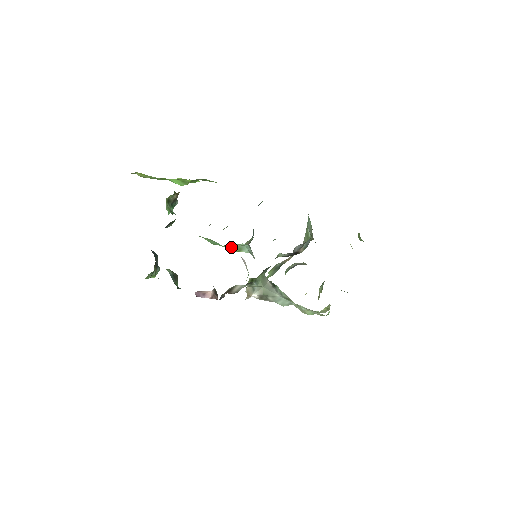
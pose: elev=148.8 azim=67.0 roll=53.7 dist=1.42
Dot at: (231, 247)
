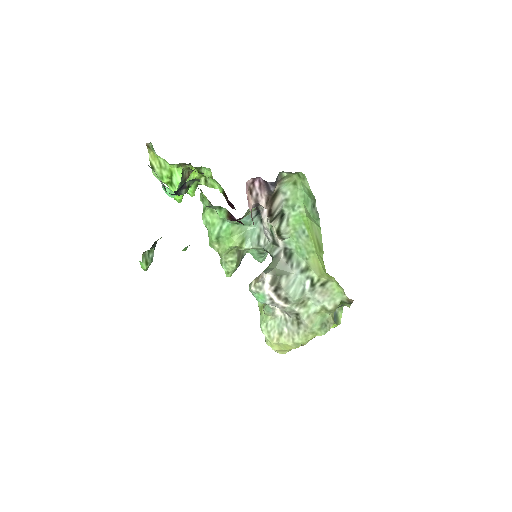
Dot at: (236, 235)
